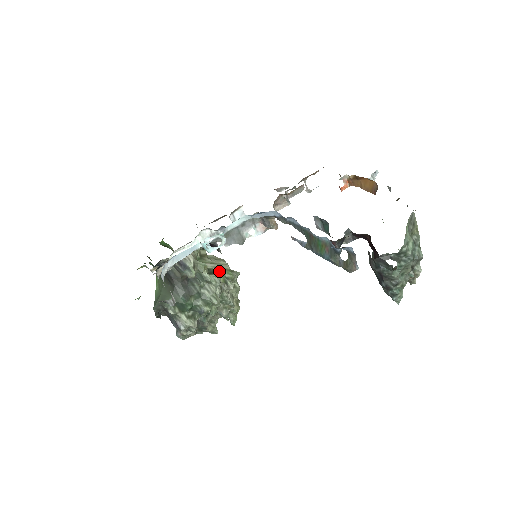
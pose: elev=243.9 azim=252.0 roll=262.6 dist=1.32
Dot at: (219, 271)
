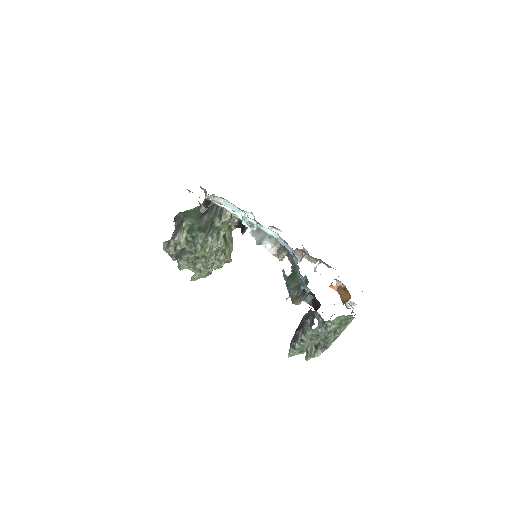
Dot at: (227, 244)
